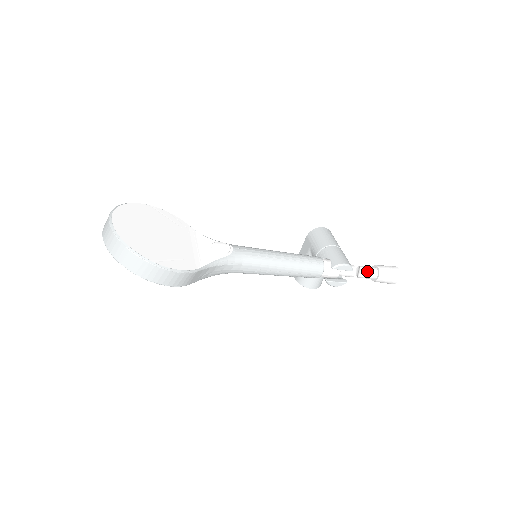
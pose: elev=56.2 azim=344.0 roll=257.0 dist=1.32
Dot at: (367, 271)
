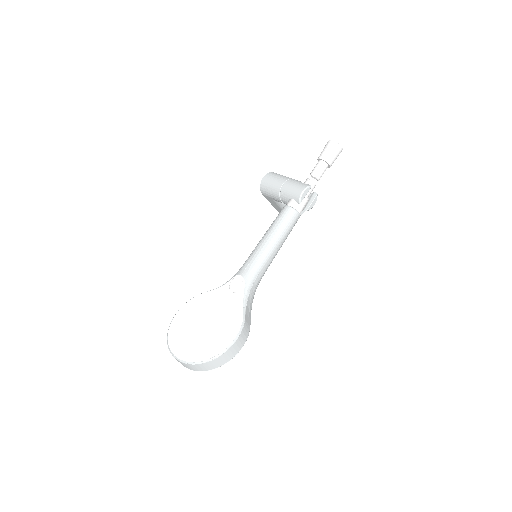
Dot at: (318, 171)
